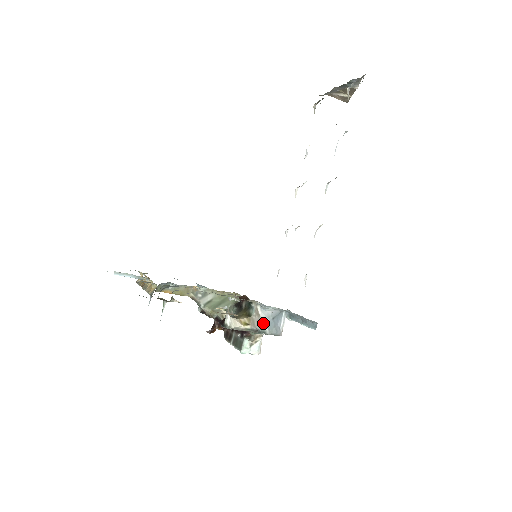
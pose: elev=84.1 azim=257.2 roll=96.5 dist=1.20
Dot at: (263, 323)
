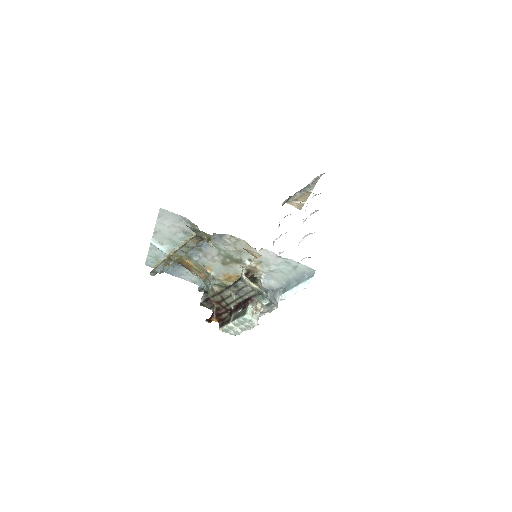
Dot at: (266, 290)
